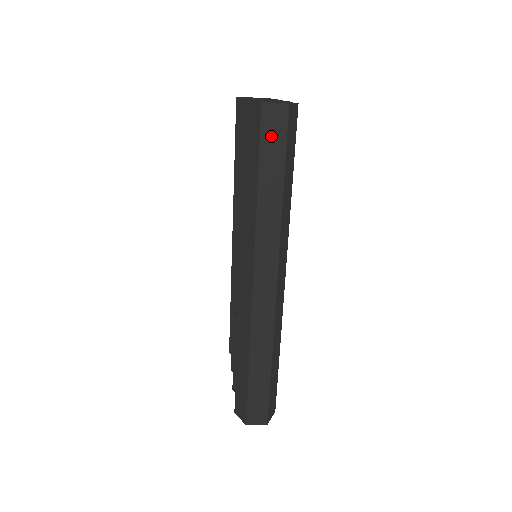
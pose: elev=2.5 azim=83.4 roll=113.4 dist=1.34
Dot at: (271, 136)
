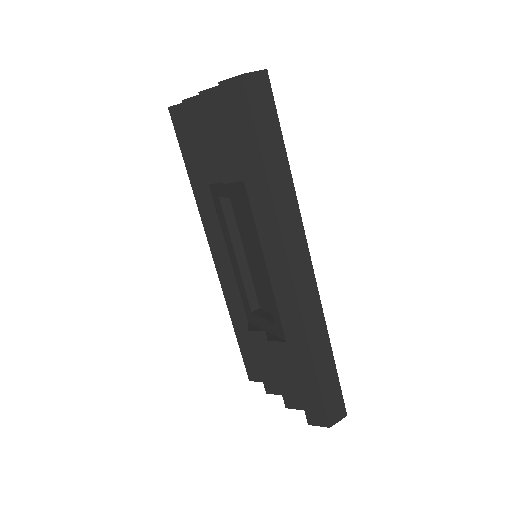
Dot at: (261, 107)
